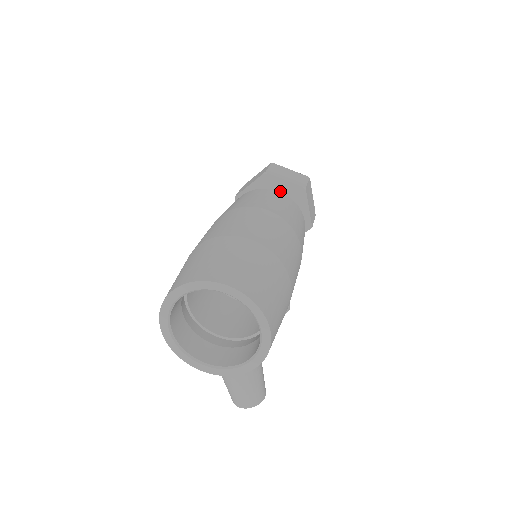
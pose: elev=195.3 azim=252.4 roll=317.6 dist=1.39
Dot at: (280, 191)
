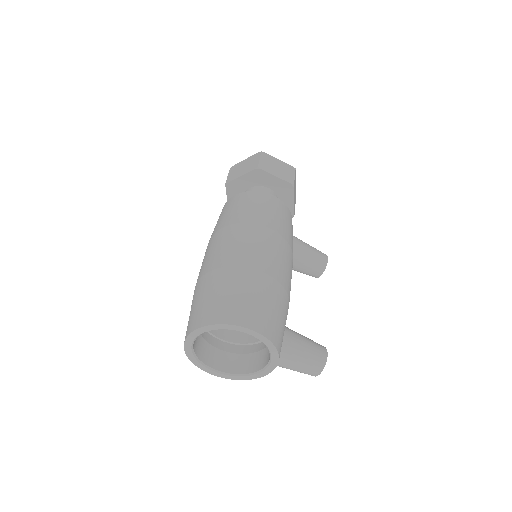
Dot at: (247, 185)
